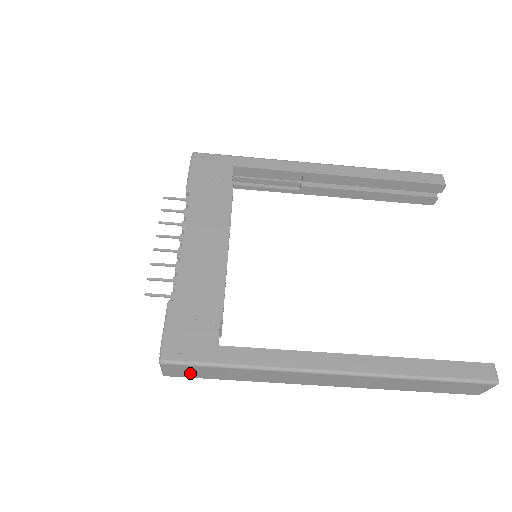
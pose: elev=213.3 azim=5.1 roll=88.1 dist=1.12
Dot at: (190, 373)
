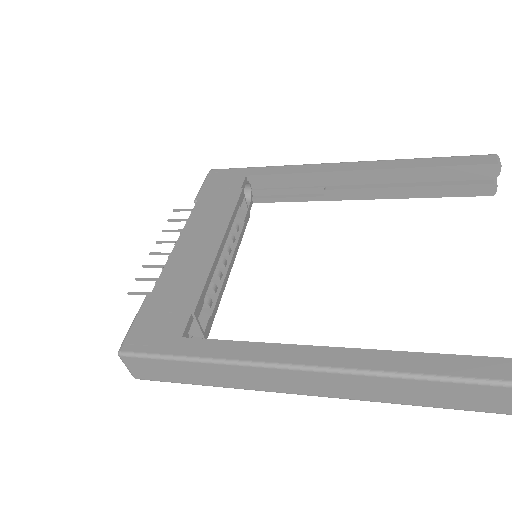
Dot at: (156, 373)
